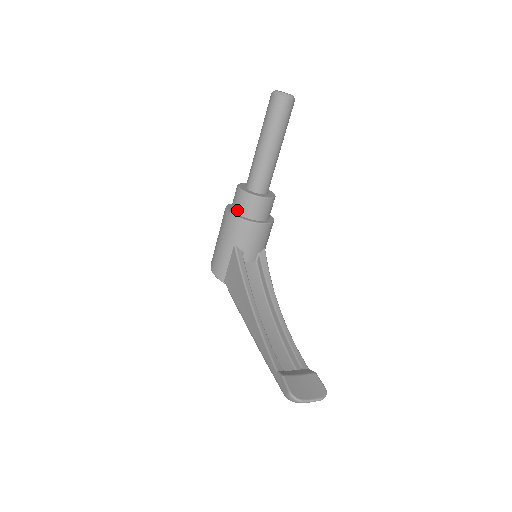
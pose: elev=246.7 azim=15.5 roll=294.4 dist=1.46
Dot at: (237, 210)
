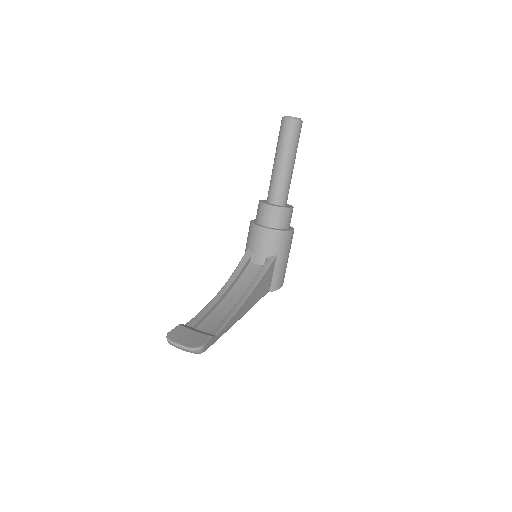
Dot at: (256, 218)
